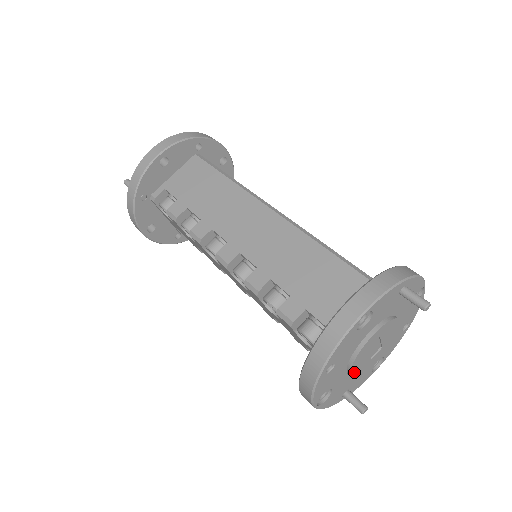
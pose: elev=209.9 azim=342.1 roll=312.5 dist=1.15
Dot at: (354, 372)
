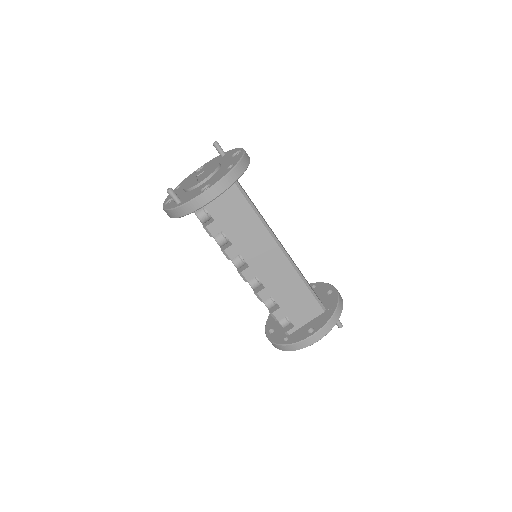
Dot at: occluded
